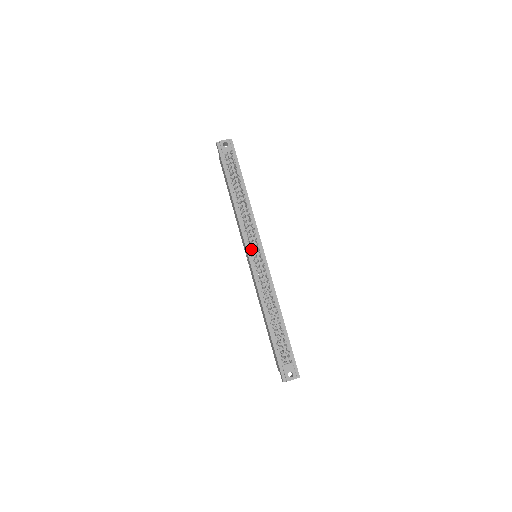
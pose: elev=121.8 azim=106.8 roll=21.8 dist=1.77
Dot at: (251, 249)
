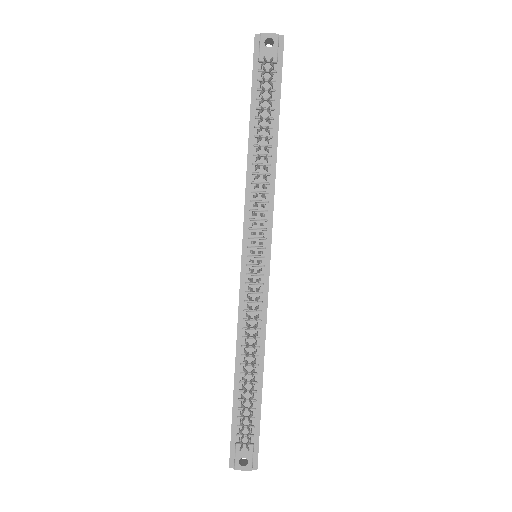
Dot at: (251, 243)
